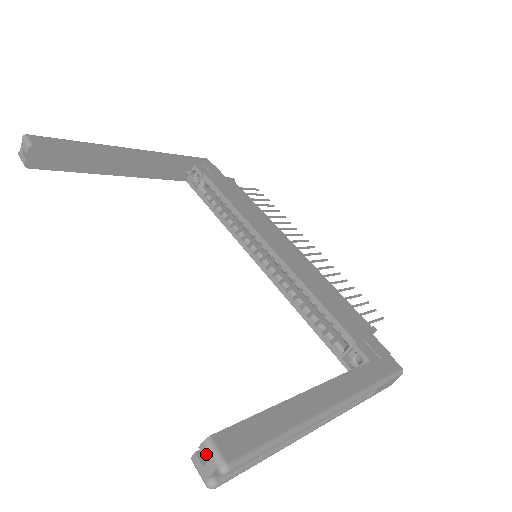
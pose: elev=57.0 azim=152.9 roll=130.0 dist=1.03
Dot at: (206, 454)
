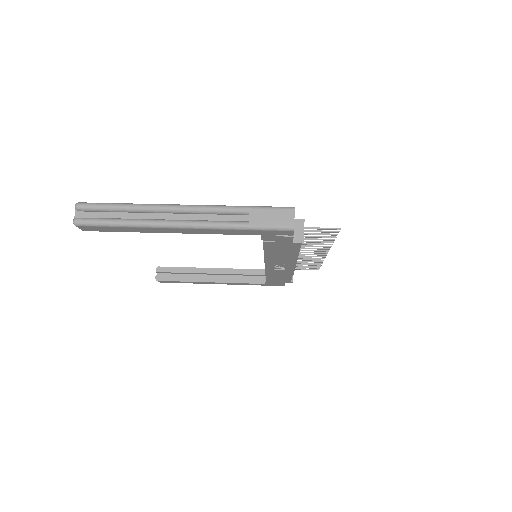
Dot at: occluded
